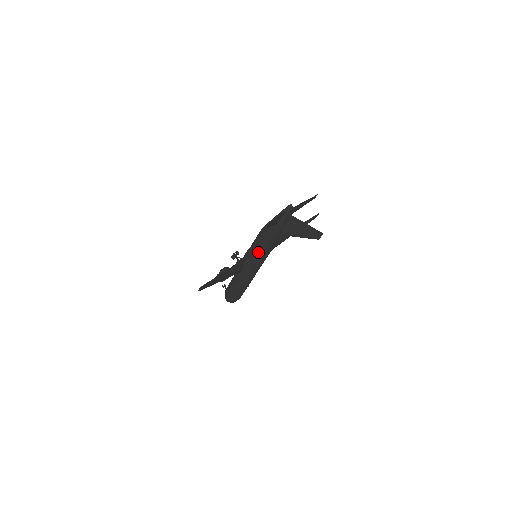
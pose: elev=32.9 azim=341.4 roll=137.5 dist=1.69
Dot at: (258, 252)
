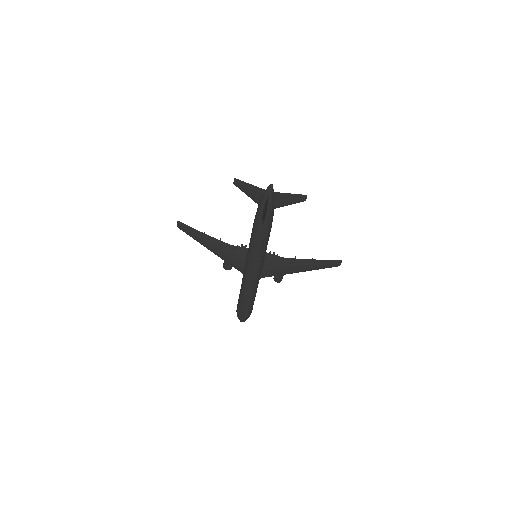
Dot at: (250, 241)
